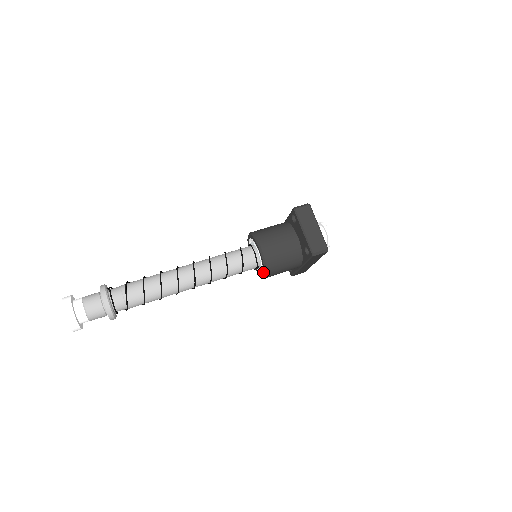
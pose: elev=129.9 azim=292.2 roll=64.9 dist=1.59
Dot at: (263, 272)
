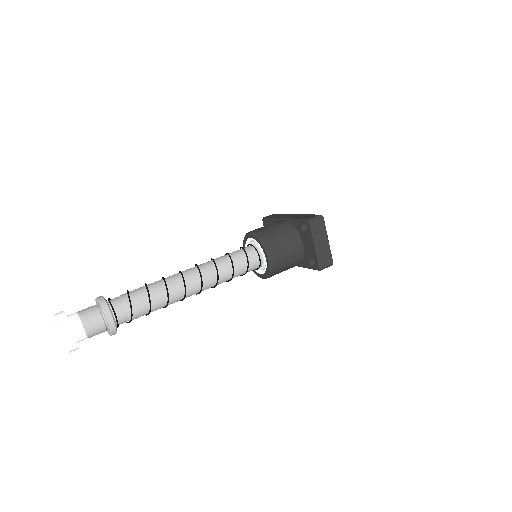
Dot at: (264, 275)
